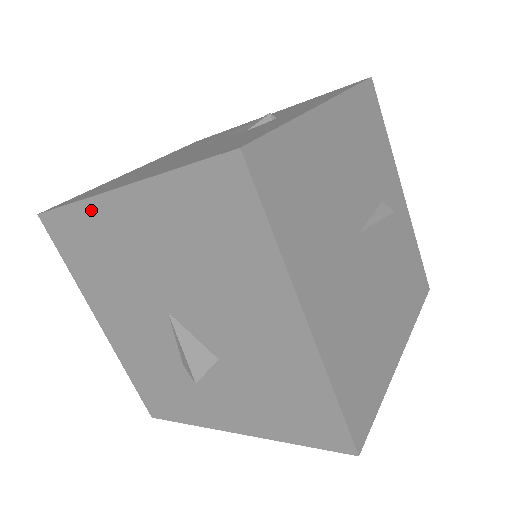
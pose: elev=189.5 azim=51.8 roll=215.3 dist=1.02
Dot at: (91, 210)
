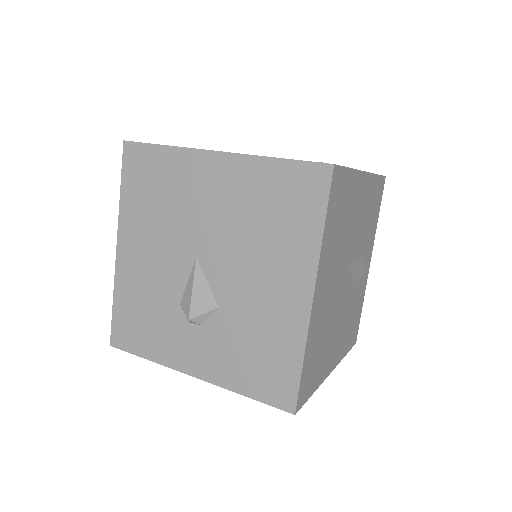
Dot at: (181, 157)
